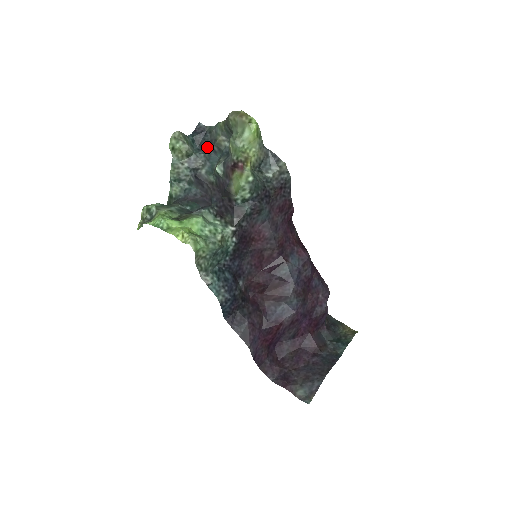
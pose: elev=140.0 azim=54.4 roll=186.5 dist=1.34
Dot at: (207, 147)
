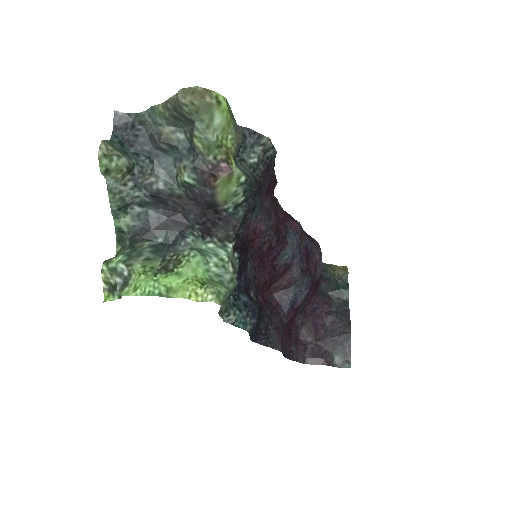
Dot at: (148, 147)
